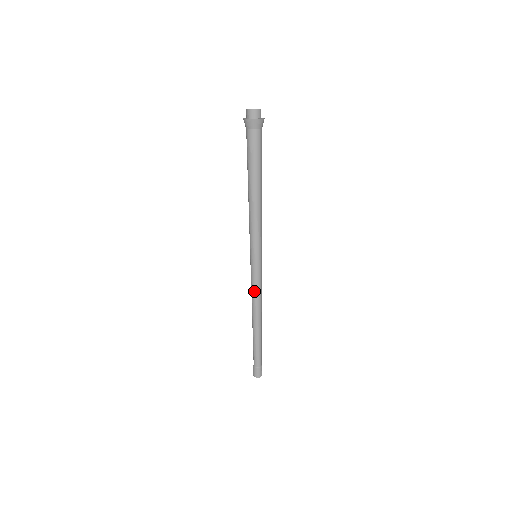
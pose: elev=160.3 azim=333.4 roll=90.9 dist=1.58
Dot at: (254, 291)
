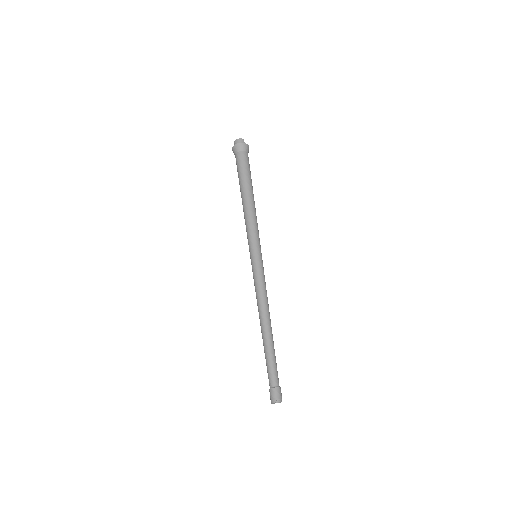
Dot at: (255, 290)
